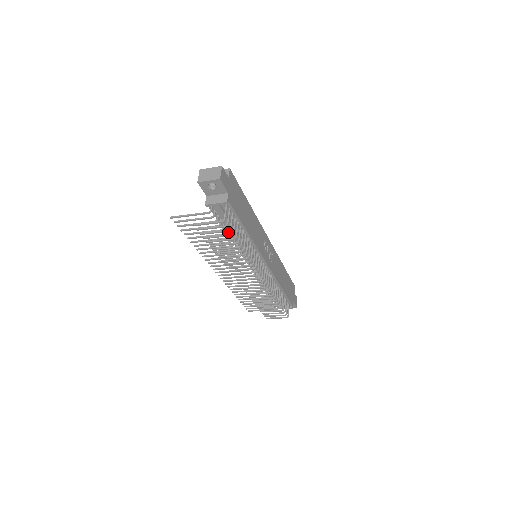
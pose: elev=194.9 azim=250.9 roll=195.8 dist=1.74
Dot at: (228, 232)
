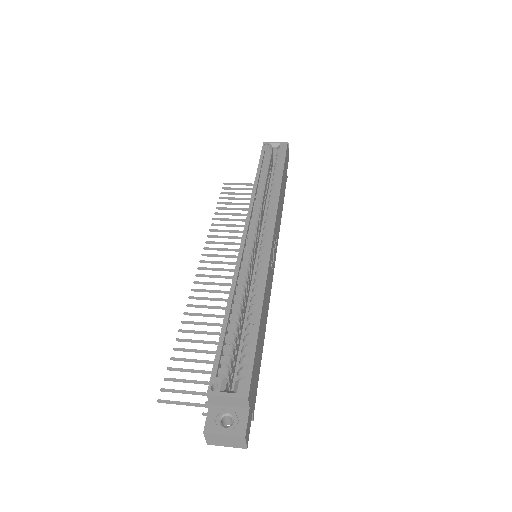
Dot at: occluded
